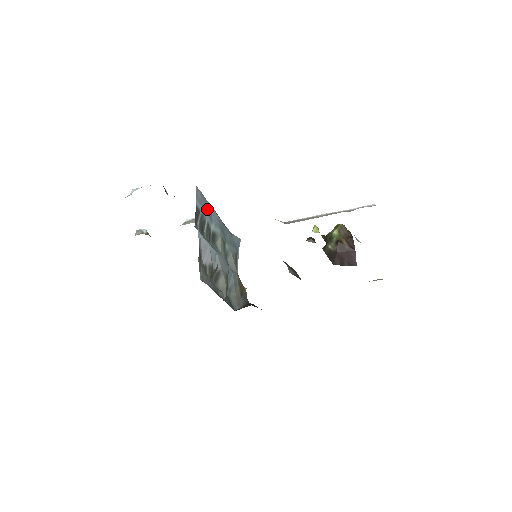
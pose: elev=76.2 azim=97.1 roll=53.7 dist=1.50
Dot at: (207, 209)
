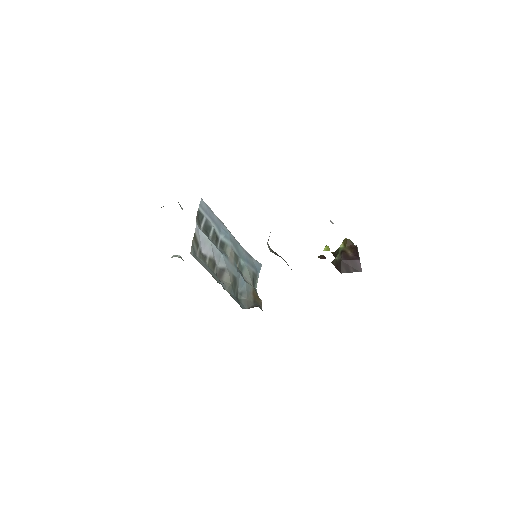
Dot at: (215, 221)
